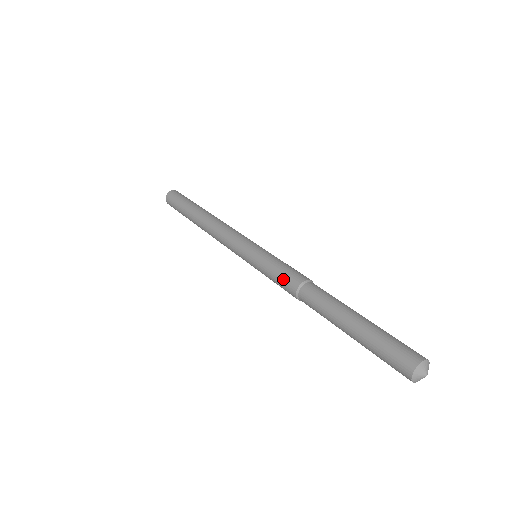
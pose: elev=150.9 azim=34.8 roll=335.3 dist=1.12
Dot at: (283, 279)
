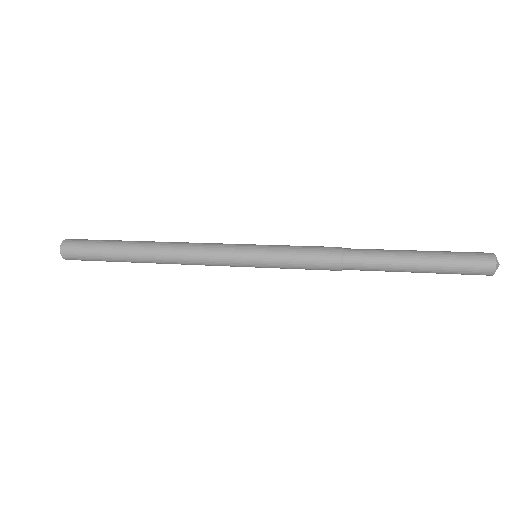
Dot at: (318, 249)
